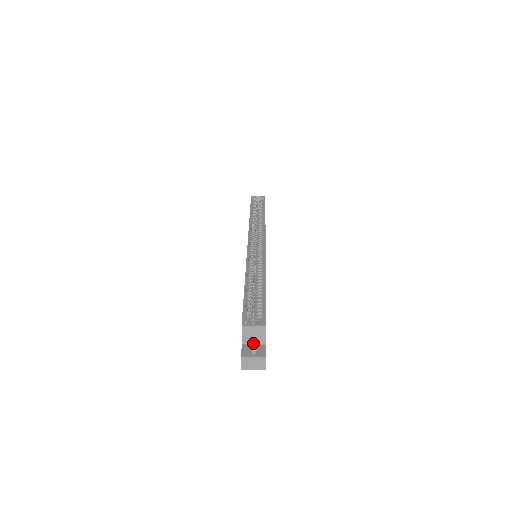
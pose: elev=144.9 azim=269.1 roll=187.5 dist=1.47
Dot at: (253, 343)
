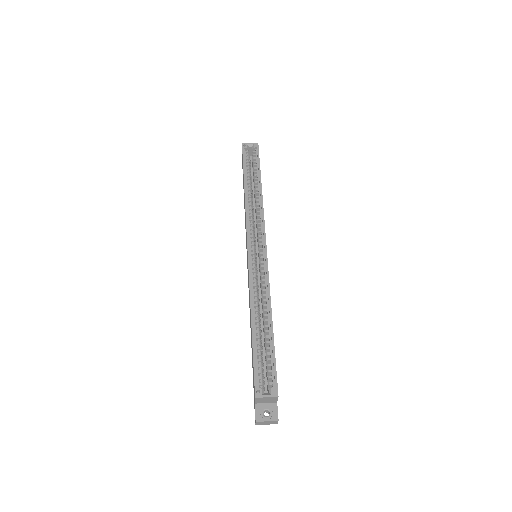
Dot at: (265, 402)
